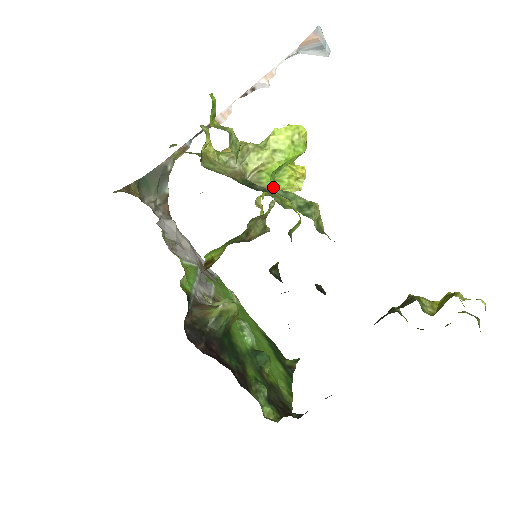
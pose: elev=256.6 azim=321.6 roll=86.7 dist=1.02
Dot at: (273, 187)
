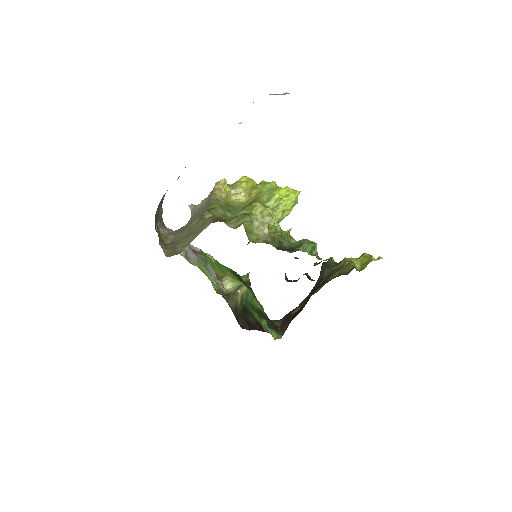
Dot at: occluded
